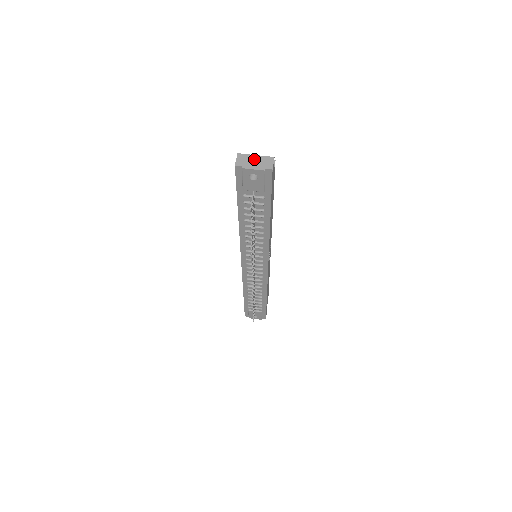
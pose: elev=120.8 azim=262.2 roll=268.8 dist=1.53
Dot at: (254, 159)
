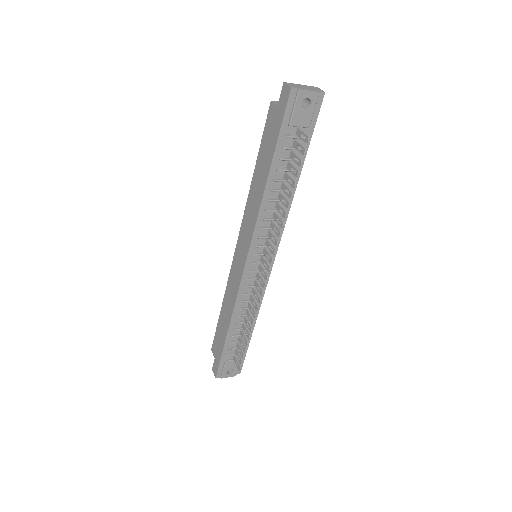
Dot at: (302, 86)
